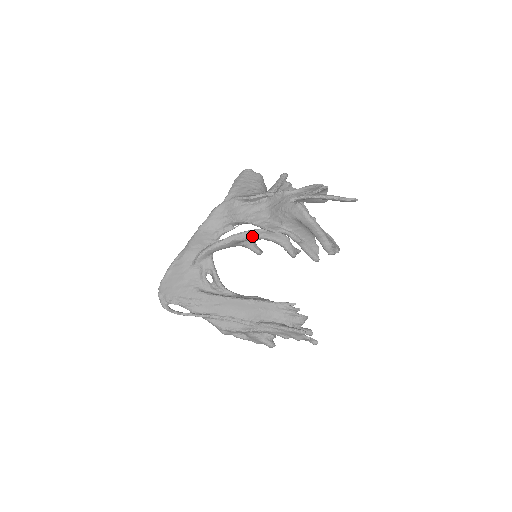
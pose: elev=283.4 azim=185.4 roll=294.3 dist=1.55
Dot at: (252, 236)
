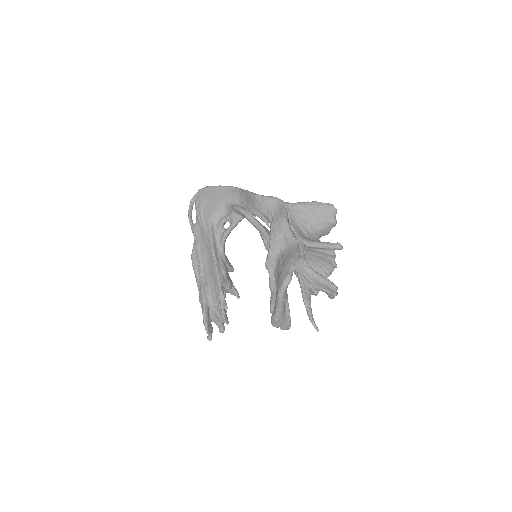
Dot at: (267, 244)
